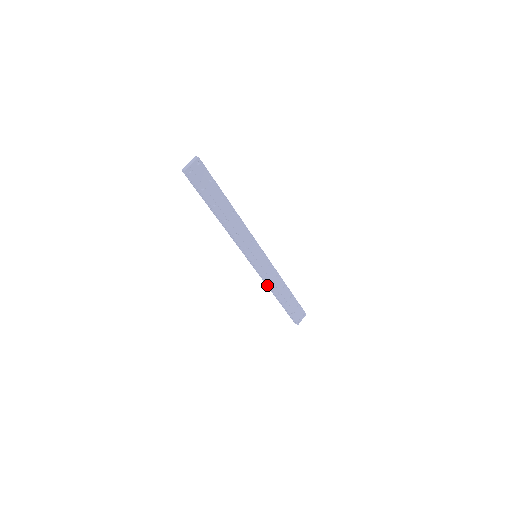
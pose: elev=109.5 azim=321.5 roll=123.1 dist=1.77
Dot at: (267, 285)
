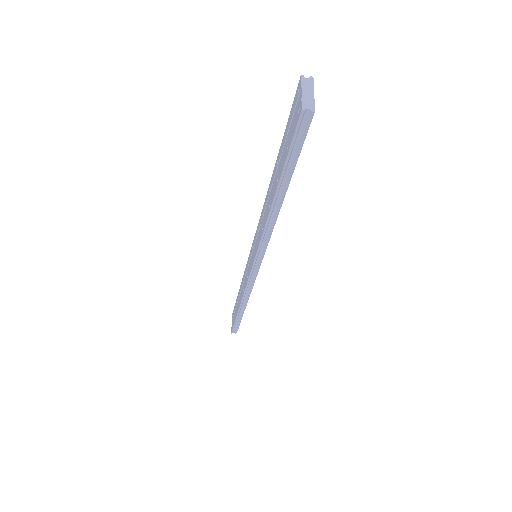
Dot at: (244, 295)
